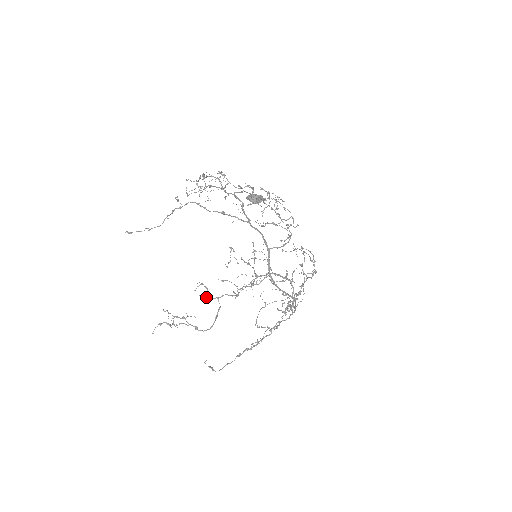
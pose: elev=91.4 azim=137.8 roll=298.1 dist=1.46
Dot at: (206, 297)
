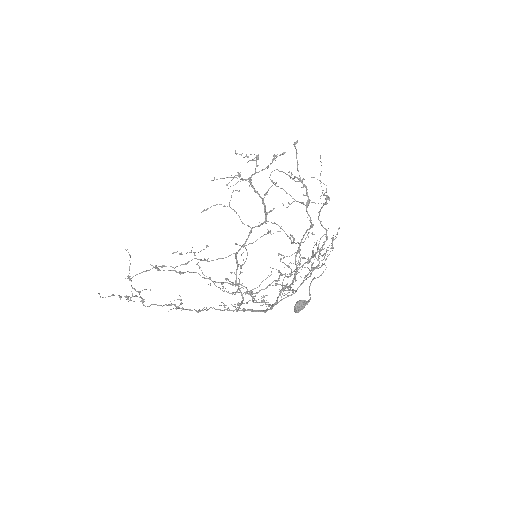
Dot at: occluded
